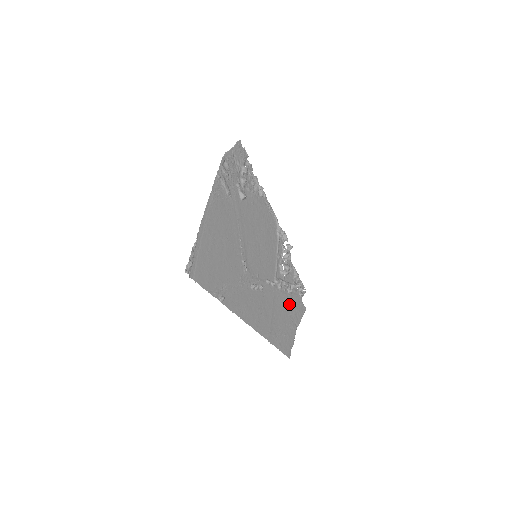
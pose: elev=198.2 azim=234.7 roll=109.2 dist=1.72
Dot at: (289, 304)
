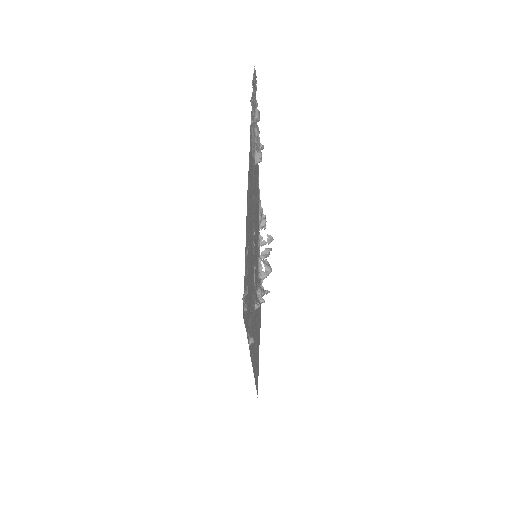
Dot at: occluded
